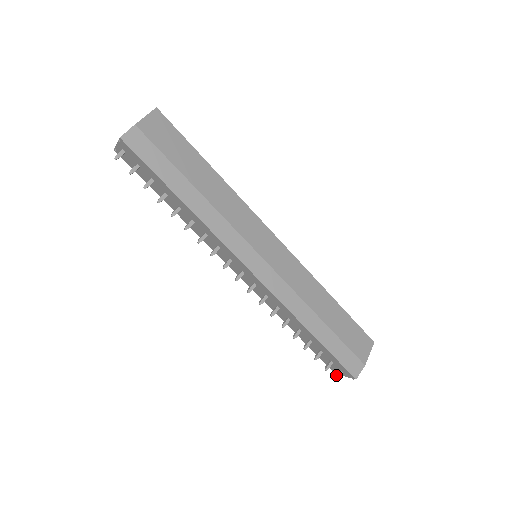
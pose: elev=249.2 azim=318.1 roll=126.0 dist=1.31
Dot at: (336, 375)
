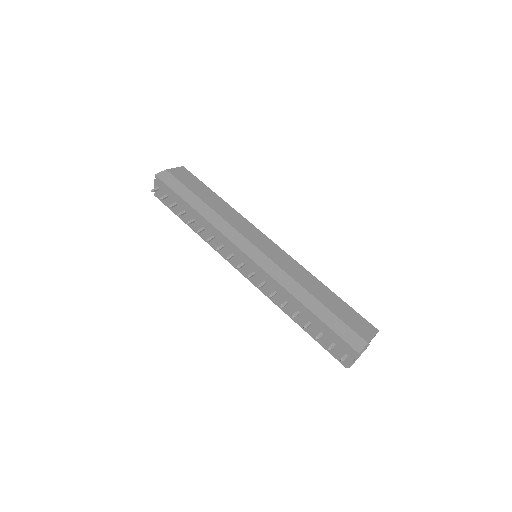
Dot at: (341, 358)
